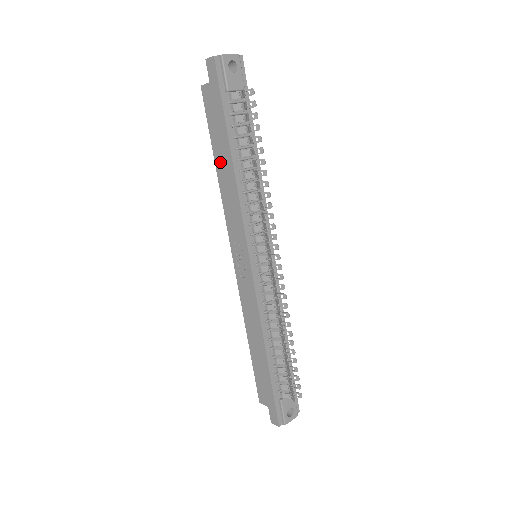
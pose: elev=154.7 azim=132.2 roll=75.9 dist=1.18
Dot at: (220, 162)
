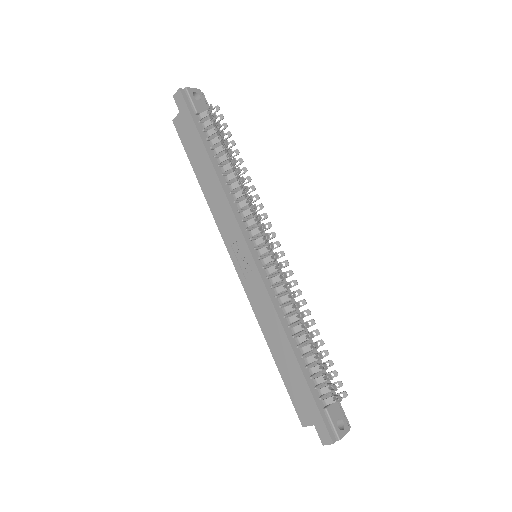
Dot at: (202, 175)
